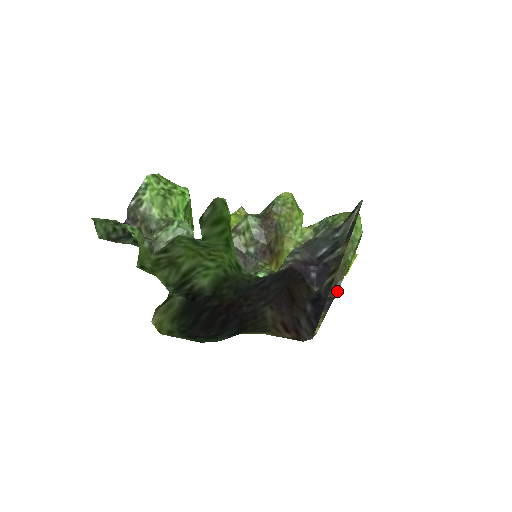
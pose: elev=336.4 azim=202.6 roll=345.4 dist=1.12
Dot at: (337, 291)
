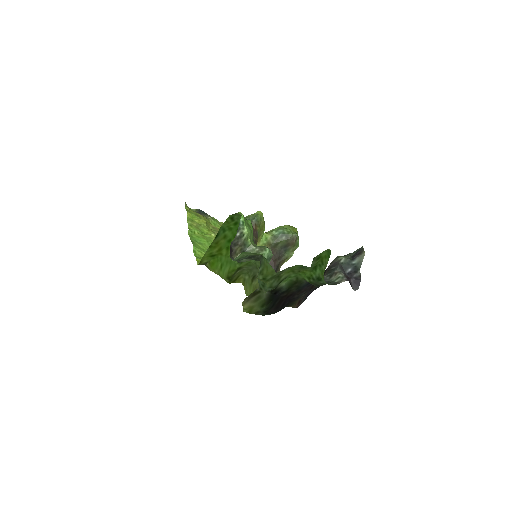
Dot at: occluded
